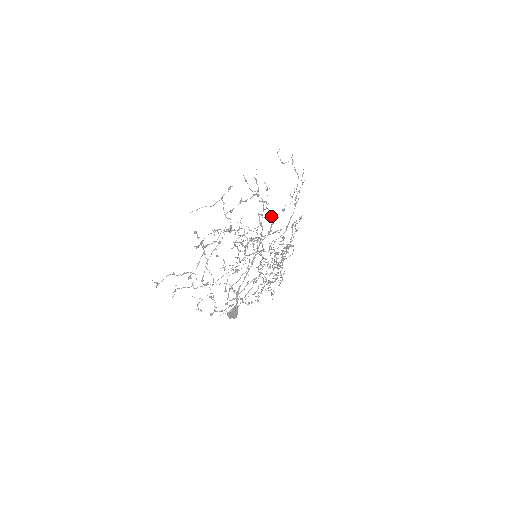
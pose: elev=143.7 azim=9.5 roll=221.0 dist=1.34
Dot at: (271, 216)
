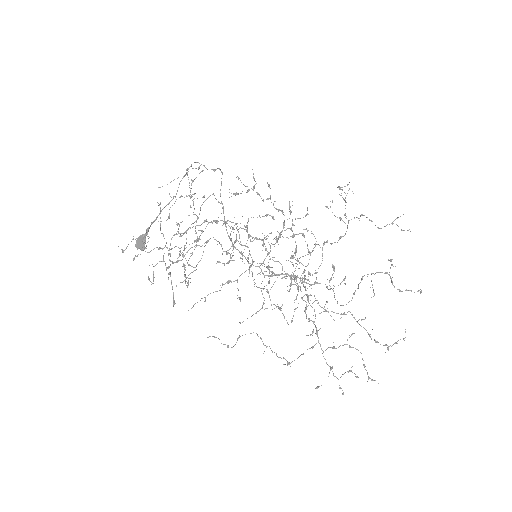
Dot at: (220, 169)
